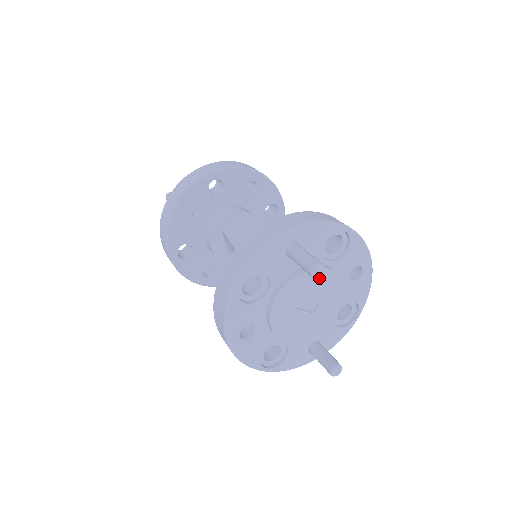
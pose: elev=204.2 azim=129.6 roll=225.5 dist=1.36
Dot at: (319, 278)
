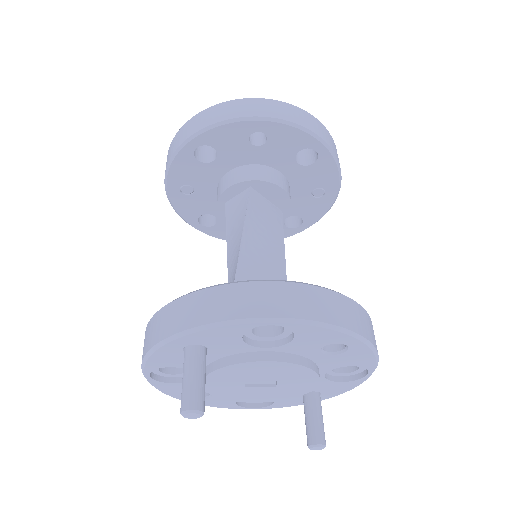
Dot at: (255, 368)
